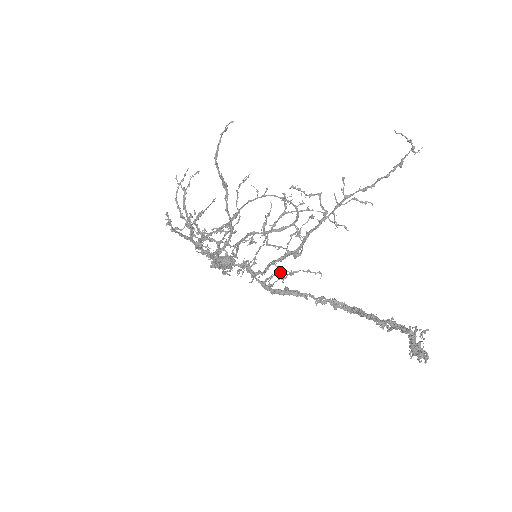
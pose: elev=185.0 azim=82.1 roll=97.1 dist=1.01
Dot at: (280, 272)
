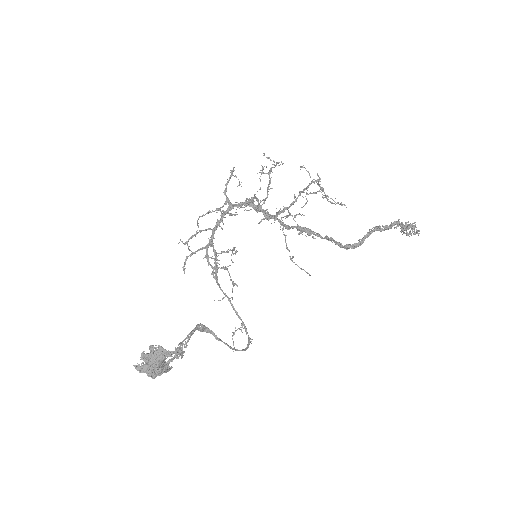
Dot at: (298, 214)
